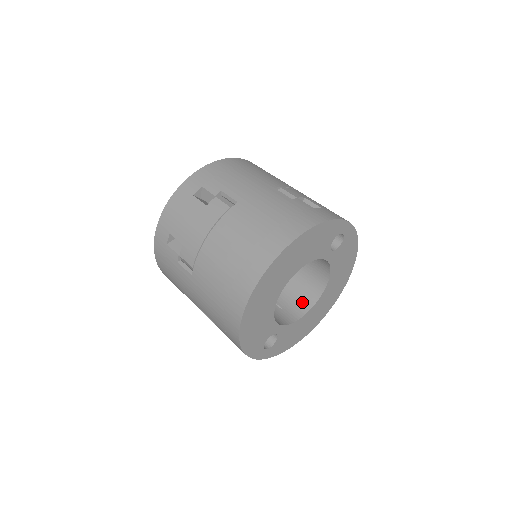
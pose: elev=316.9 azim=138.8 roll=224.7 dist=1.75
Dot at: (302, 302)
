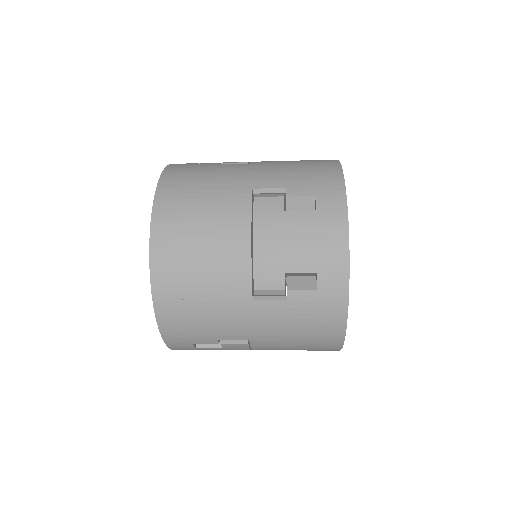
Dot at: occluded
